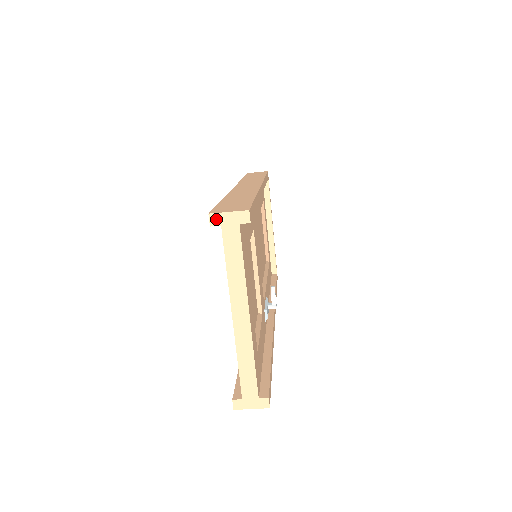
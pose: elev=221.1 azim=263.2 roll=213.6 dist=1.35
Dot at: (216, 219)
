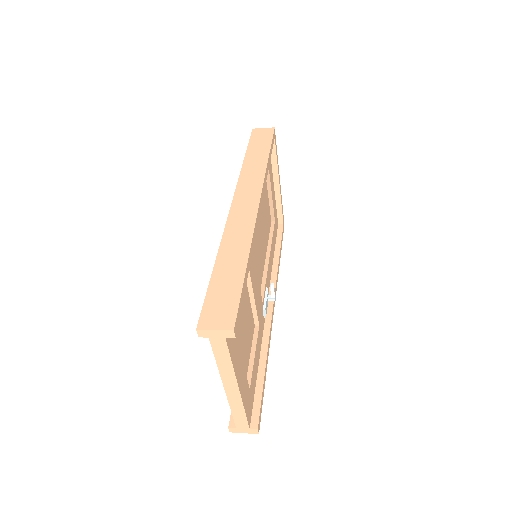
Dot at: (203, 333)
